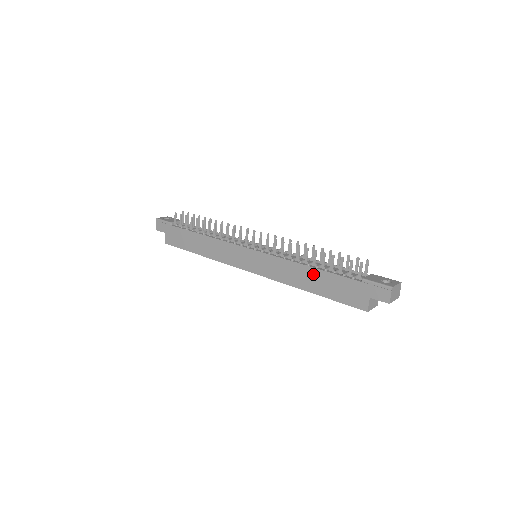
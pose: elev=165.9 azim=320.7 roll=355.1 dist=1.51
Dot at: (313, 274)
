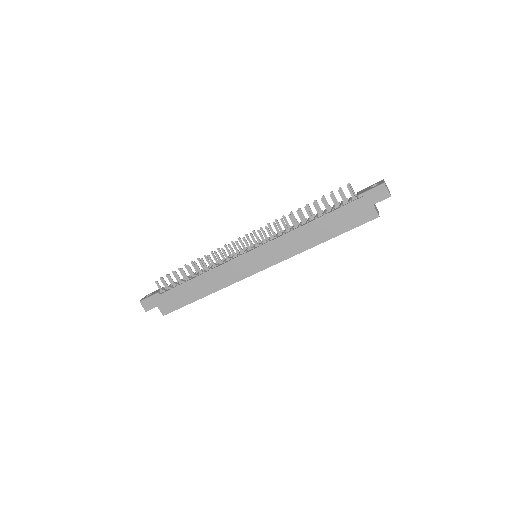
Dot at: (317, 225)
